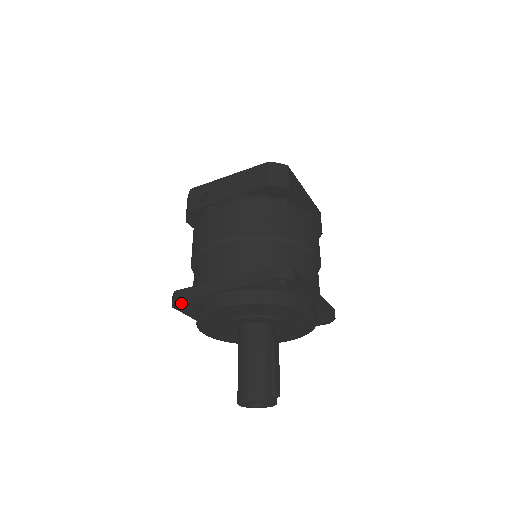
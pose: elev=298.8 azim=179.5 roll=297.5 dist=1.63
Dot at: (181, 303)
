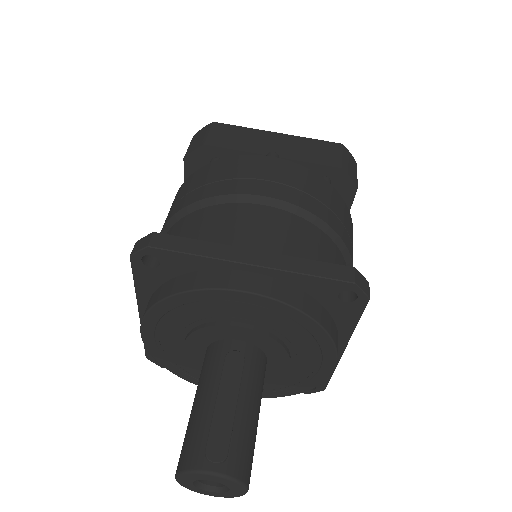
Dot at: occluded
